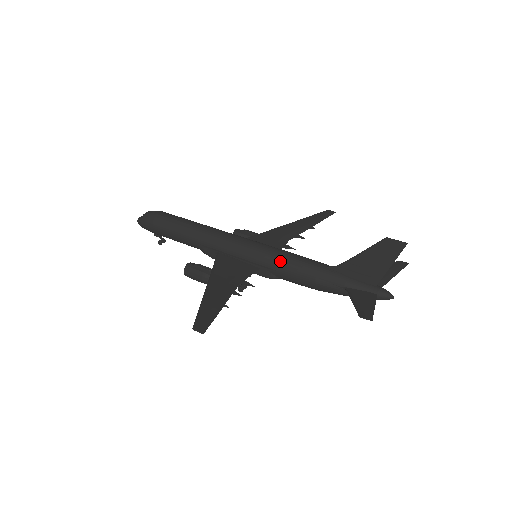
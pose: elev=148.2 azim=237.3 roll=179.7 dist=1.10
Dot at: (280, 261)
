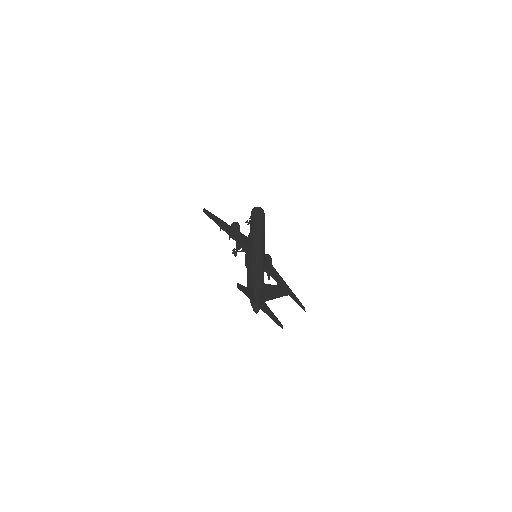
Dot at: (257, 261)
